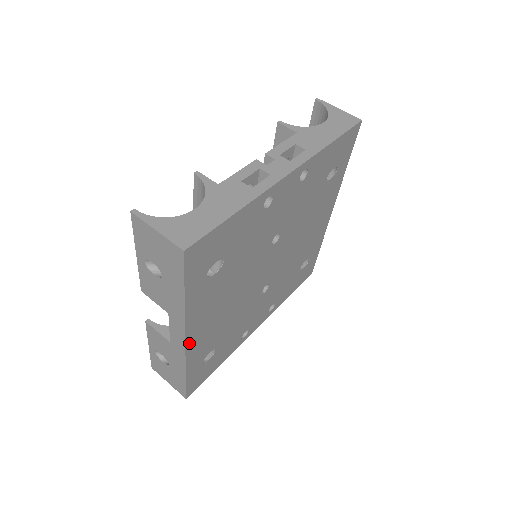
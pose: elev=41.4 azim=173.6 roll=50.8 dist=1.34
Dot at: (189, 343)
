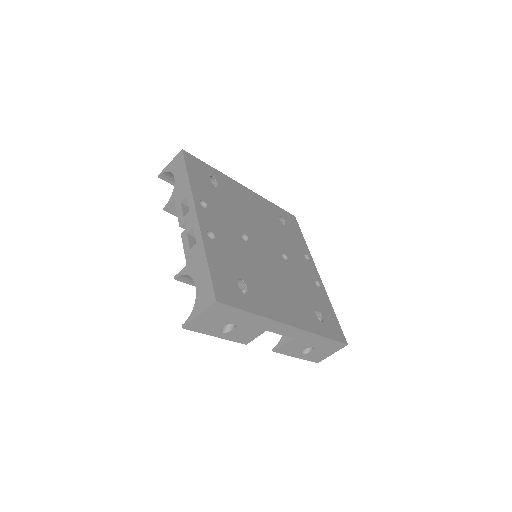
Dot at: (295, 324)
